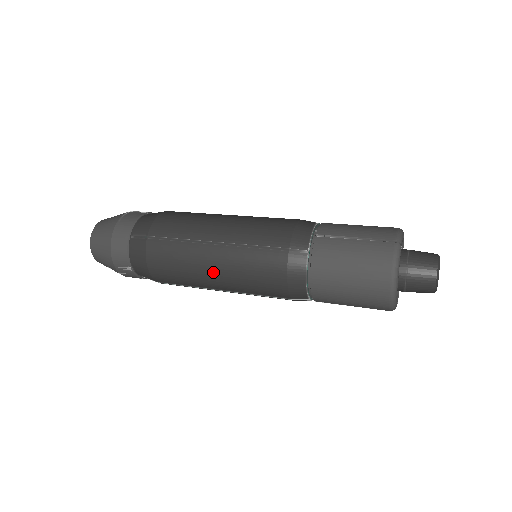
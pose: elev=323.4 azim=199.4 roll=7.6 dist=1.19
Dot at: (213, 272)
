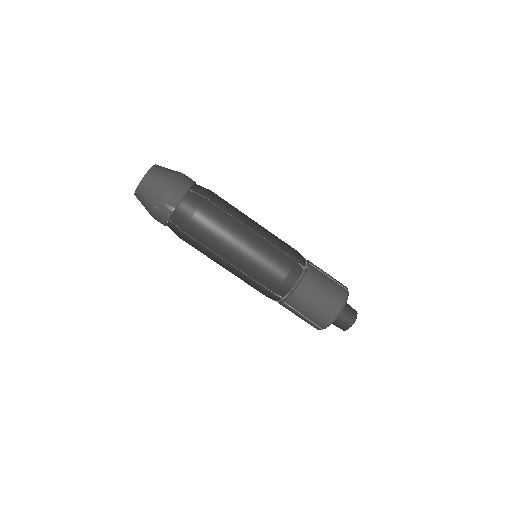
Dot at: (240, 247)
